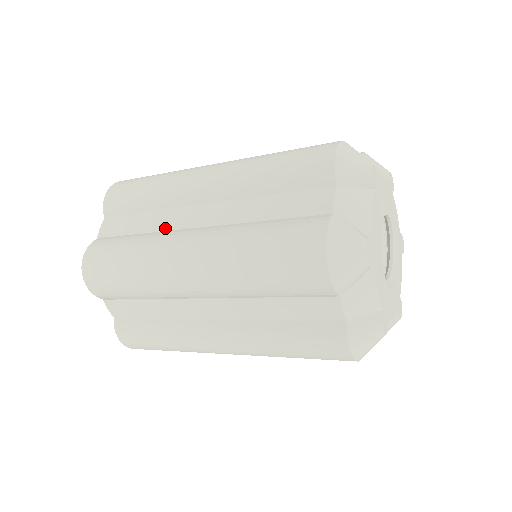
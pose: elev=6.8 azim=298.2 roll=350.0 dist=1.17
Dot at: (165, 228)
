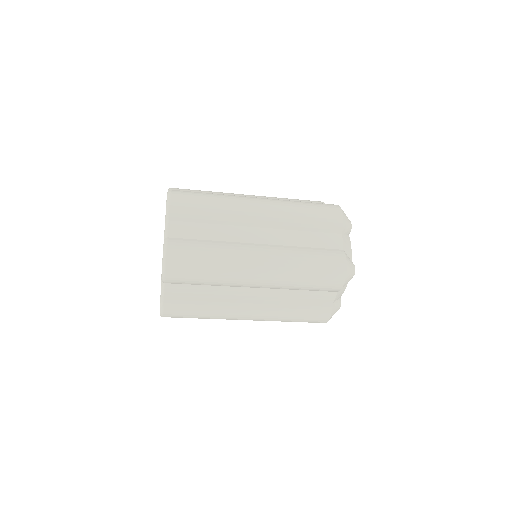
Dot at: (232, 240)
